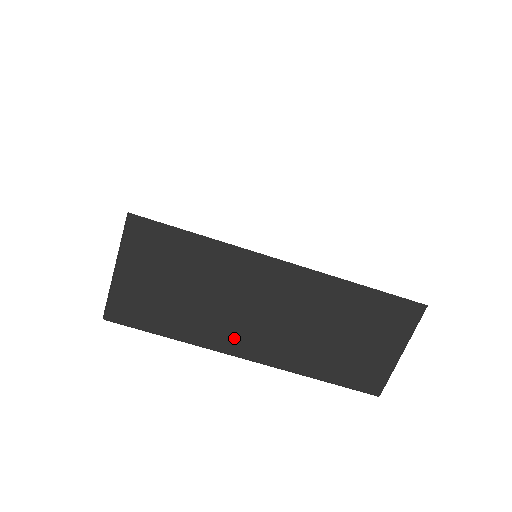
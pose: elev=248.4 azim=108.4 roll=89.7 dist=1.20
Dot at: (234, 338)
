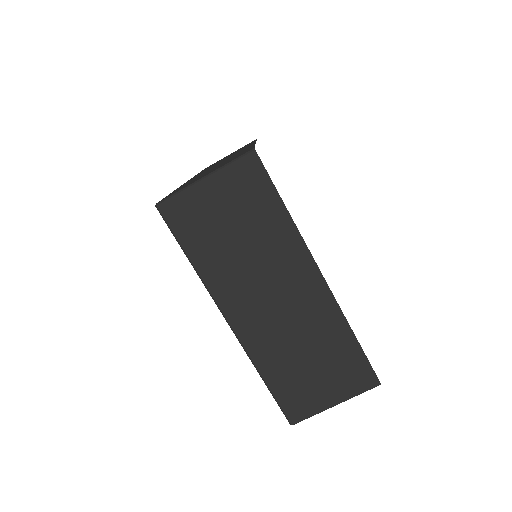
Dot at: (236, 300)
